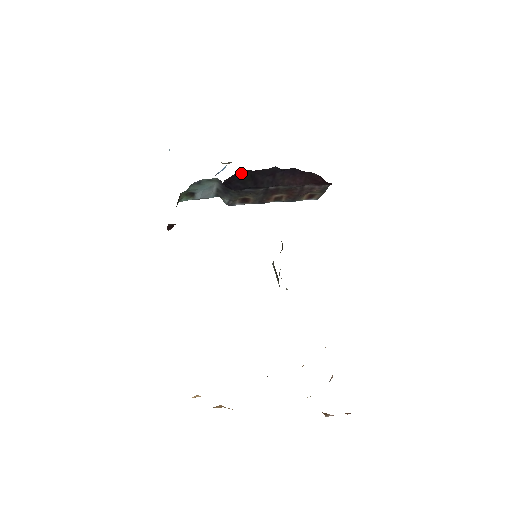
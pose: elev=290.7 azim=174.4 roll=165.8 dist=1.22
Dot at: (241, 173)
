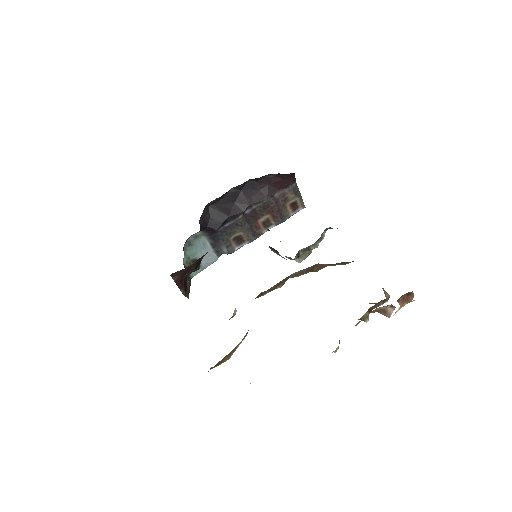
Dot at: (209, 209)
